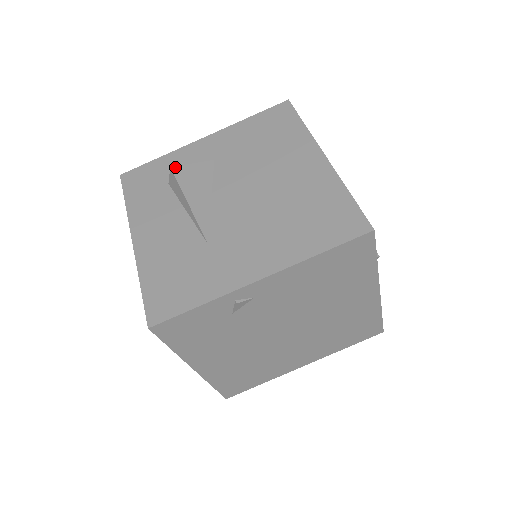
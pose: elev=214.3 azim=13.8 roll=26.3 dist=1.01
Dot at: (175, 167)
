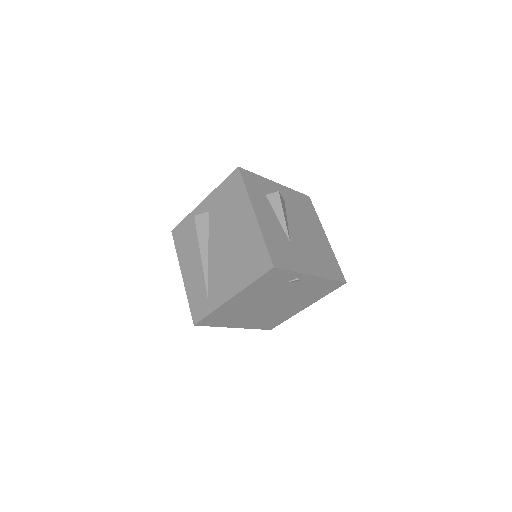
Dot at: occluded
